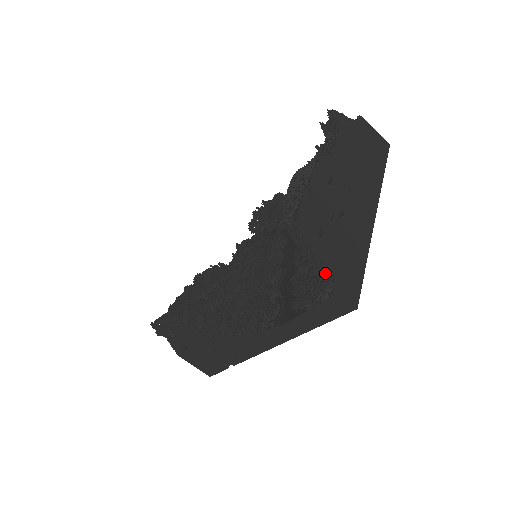
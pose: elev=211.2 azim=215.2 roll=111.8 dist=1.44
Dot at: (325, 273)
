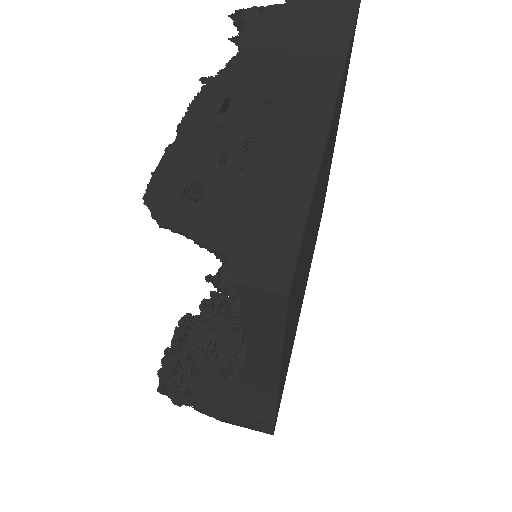
Dot at: (222, 256)
